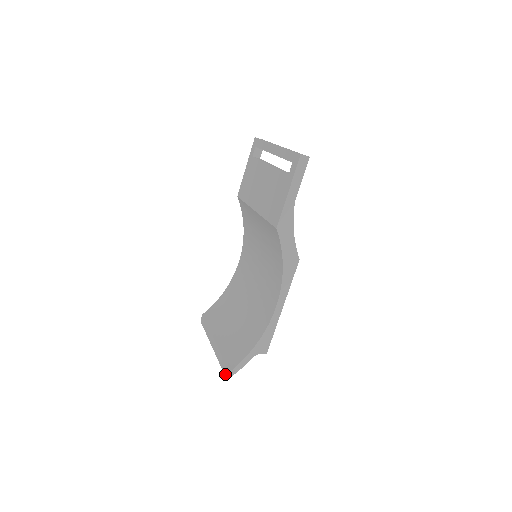
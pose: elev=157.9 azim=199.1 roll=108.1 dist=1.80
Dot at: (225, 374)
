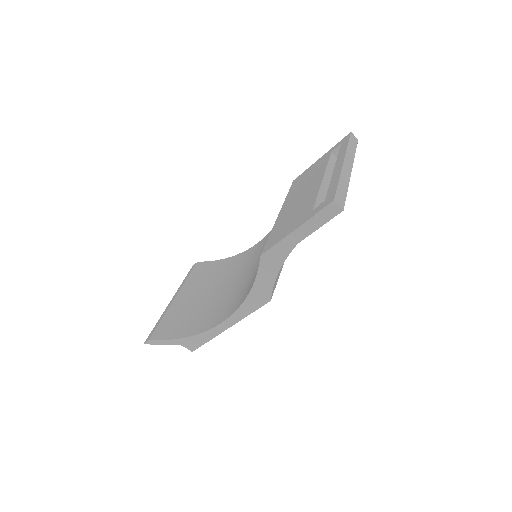
Dot at: (148, 337)
